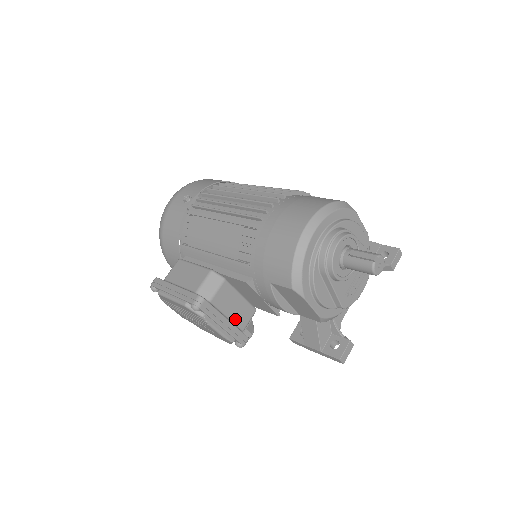
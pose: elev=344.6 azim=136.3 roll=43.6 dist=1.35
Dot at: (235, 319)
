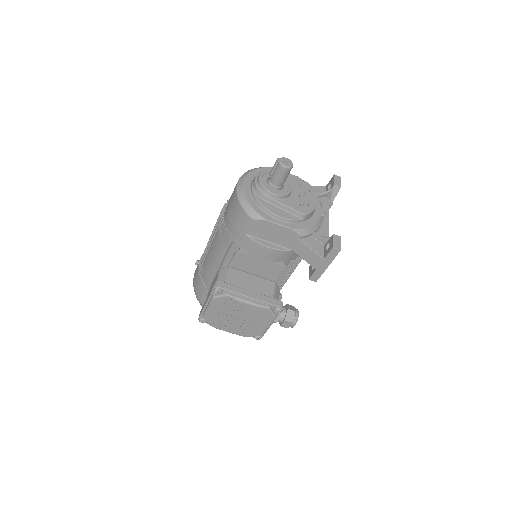
Dot at: (259, 291)
